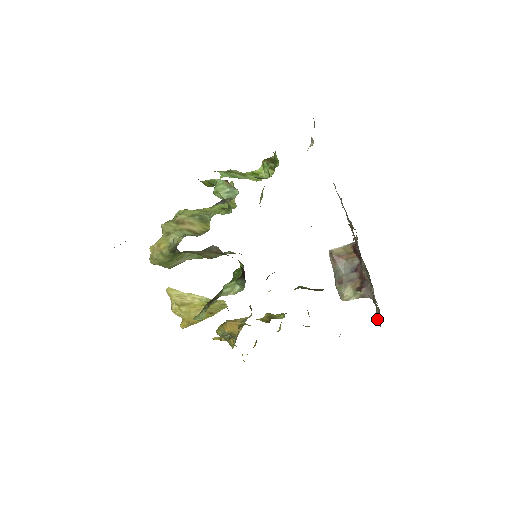
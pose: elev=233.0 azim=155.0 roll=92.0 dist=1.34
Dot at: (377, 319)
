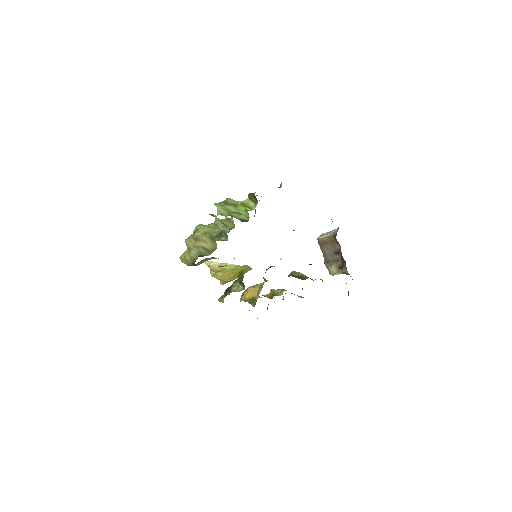
Dot at: occluded
